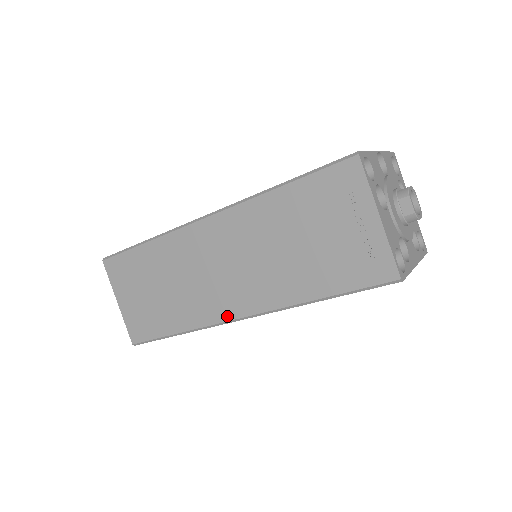
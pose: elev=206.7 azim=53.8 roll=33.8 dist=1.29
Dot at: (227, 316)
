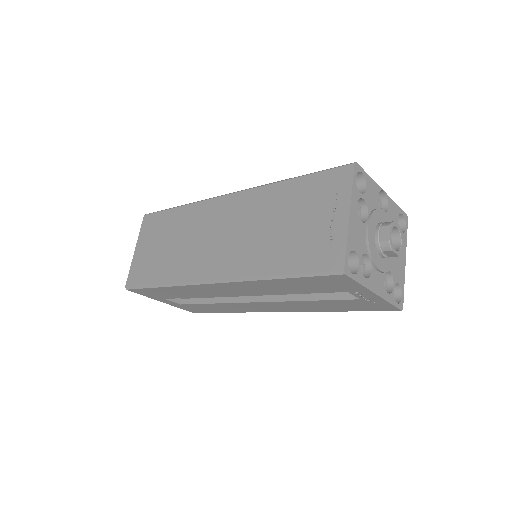
Dot at: (202, 277)
